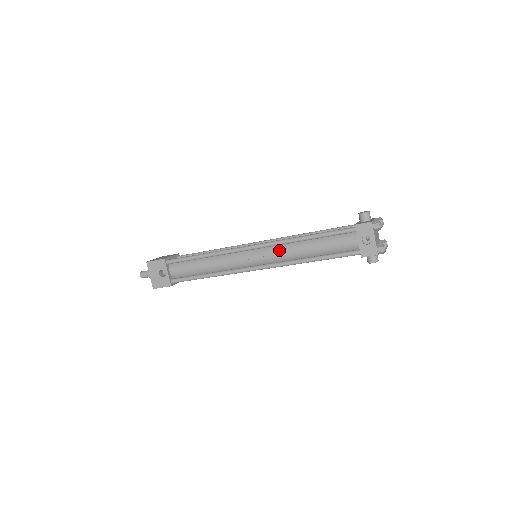
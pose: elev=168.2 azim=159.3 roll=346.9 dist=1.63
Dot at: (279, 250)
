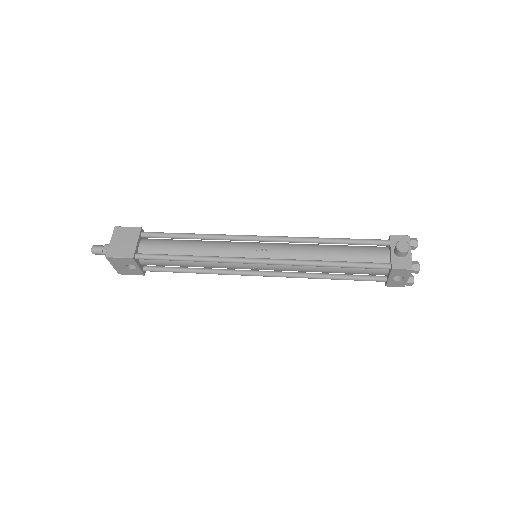
Dot at: (291, 267)
